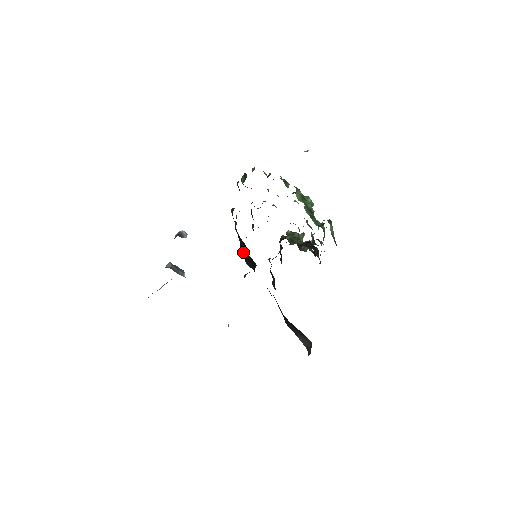
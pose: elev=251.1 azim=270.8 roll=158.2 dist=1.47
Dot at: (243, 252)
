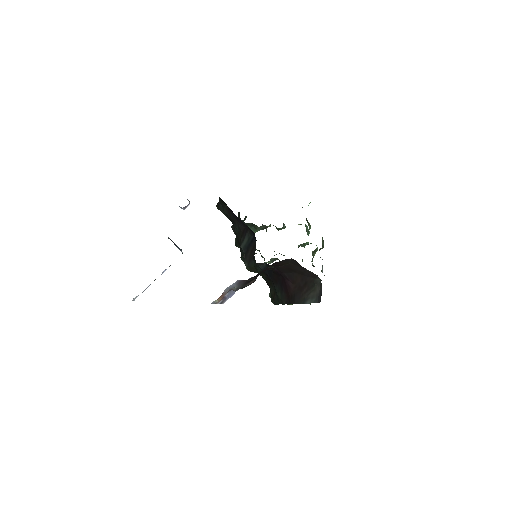
Dot at: (243, 241)
